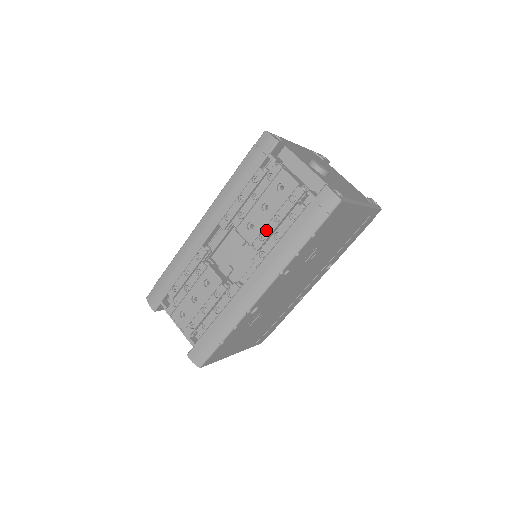
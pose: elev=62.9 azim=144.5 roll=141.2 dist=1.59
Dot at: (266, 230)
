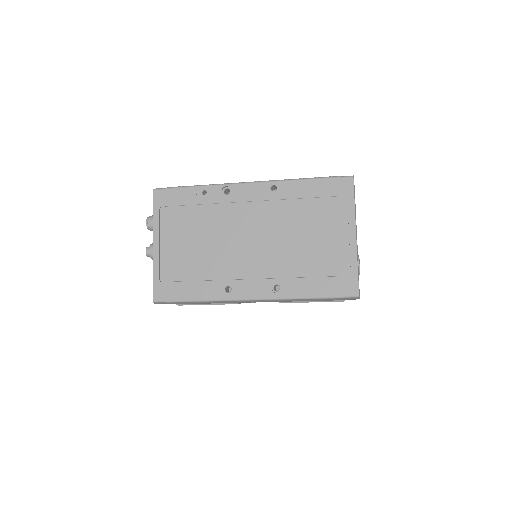
Dot at: occluded
